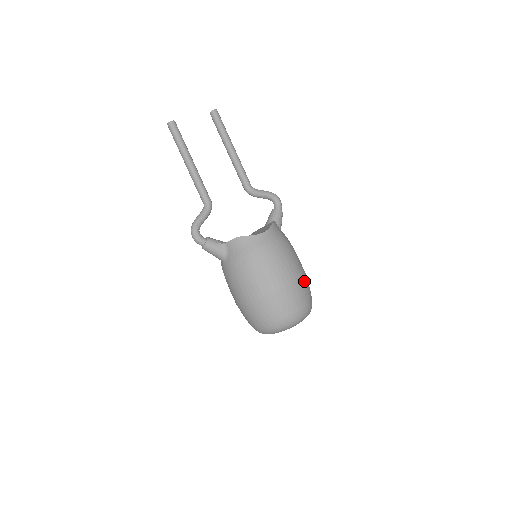
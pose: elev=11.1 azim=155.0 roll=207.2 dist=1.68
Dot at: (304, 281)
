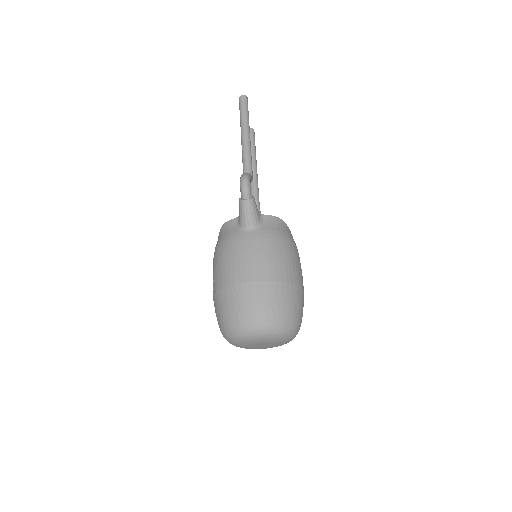
Dot at: occluded
